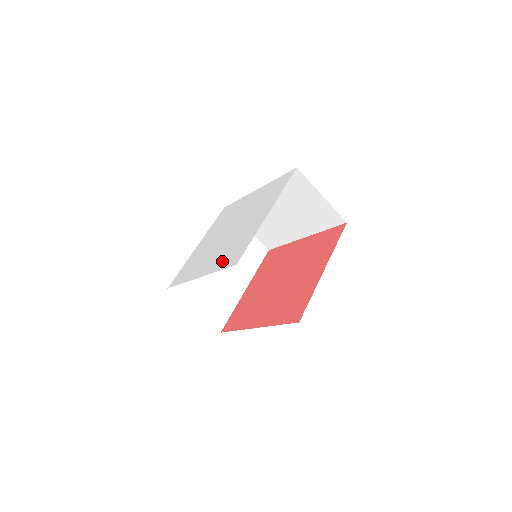
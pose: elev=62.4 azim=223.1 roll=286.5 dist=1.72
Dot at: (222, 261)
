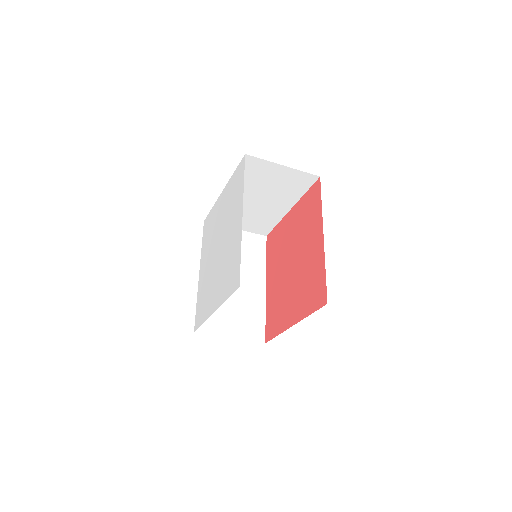
Dot at: (200, 298)
